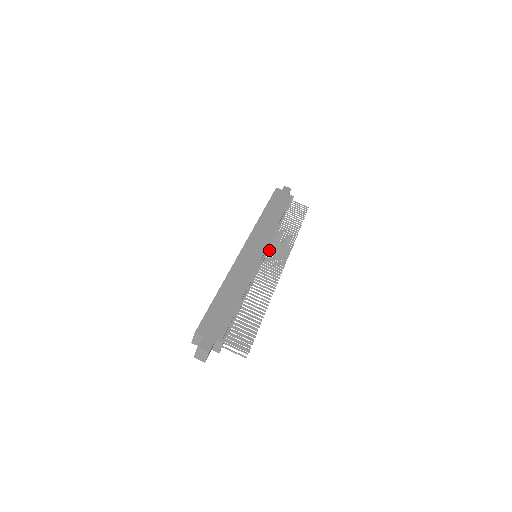
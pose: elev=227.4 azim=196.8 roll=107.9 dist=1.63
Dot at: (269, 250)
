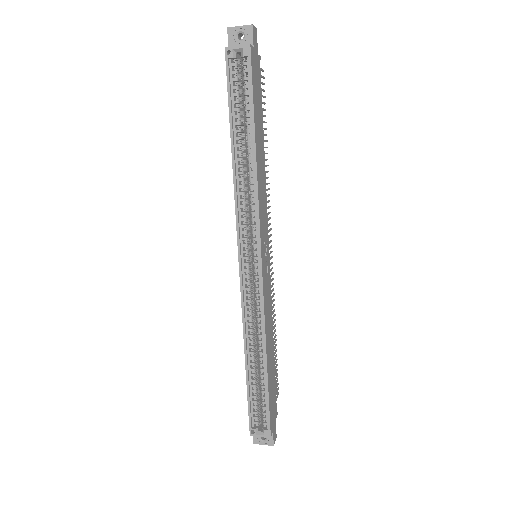
Dot at: occluded
